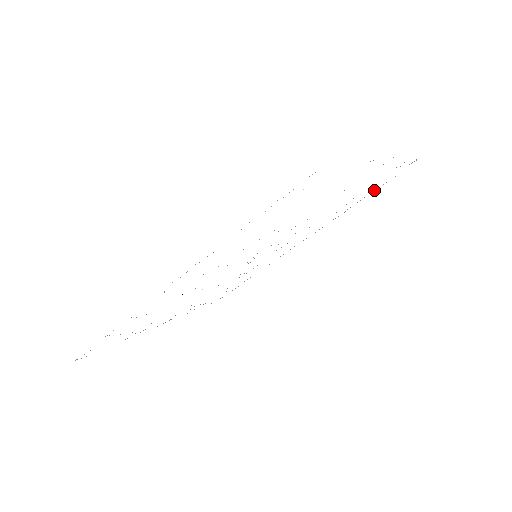
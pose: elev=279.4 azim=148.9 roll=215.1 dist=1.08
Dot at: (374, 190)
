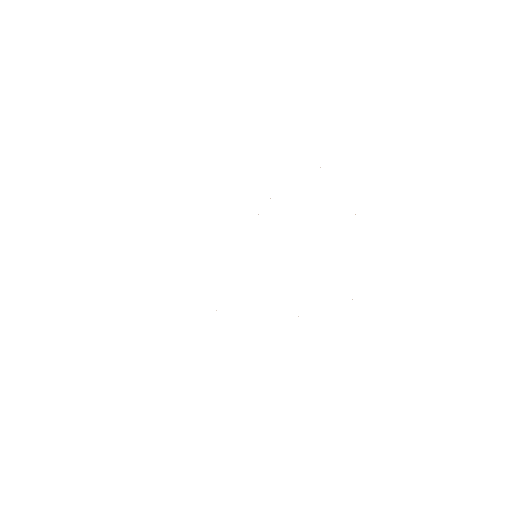
Dot at: occluded
